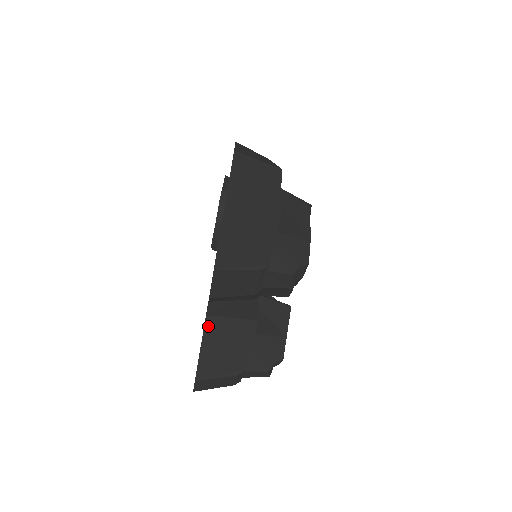
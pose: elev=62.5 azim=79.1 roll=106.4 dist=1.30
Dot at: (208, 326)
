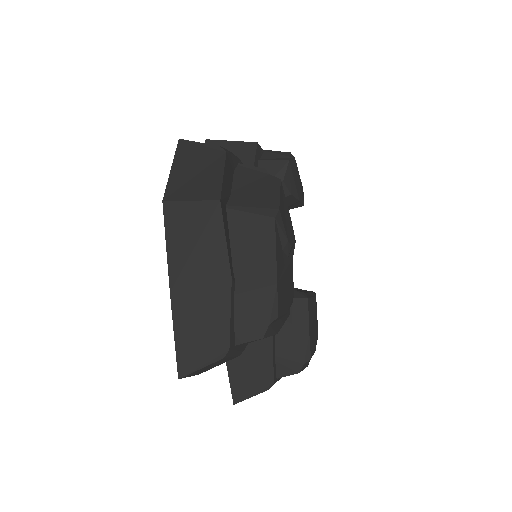
Dot at: occluded
